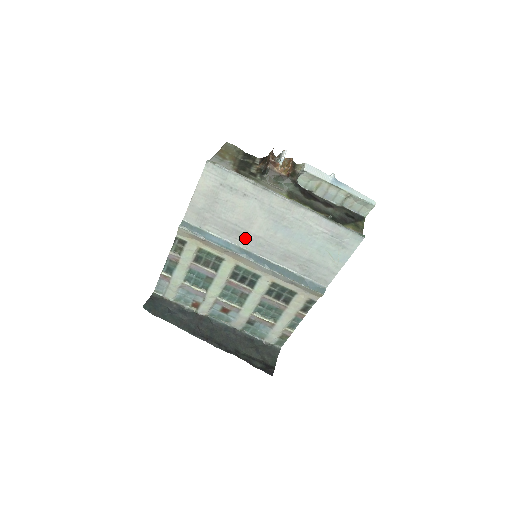
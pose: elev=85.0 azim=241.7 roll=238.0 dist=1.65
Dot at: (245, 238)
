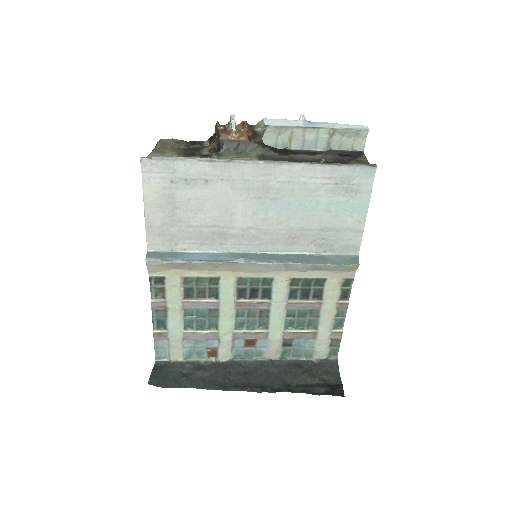
Dot at: (232, 238)
